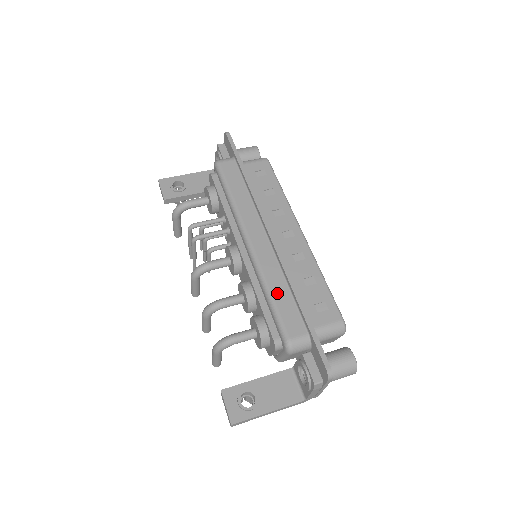
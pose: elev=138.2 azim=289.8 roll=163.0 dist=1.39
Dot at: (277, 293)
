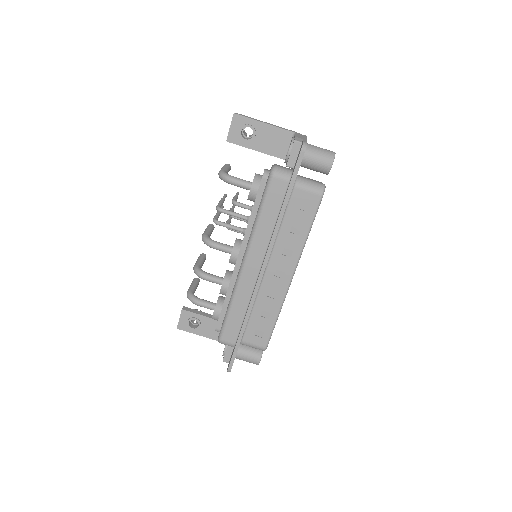
Dot at: (235, 311)
